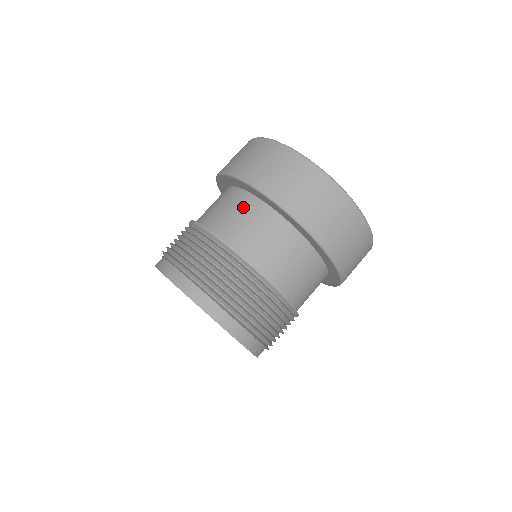
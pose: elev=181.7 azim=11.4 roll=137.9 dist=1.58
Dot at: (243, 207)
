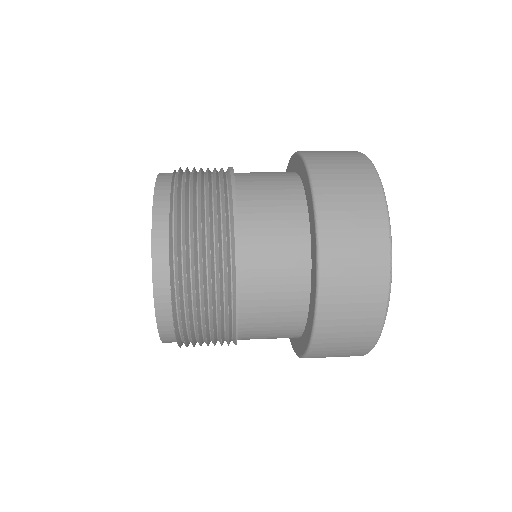
Dot at: (282, 182)
